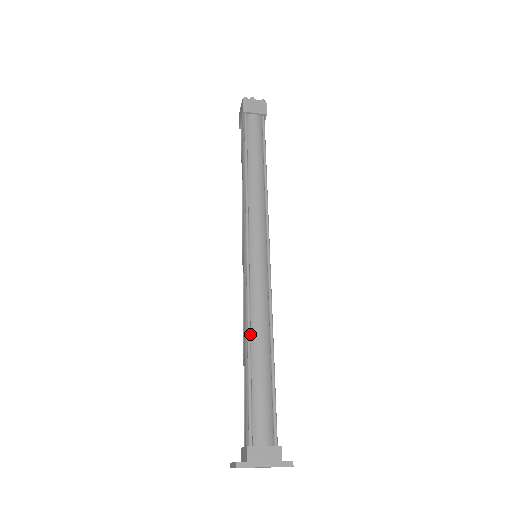
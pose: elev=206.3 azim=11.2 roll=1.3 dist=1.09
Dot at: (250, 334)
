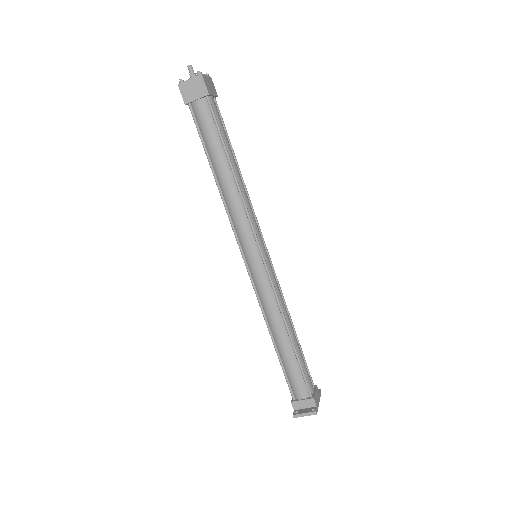
Dot at: (287, 325)
